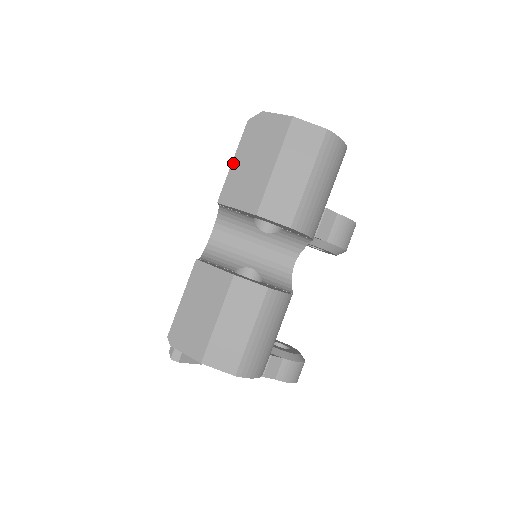
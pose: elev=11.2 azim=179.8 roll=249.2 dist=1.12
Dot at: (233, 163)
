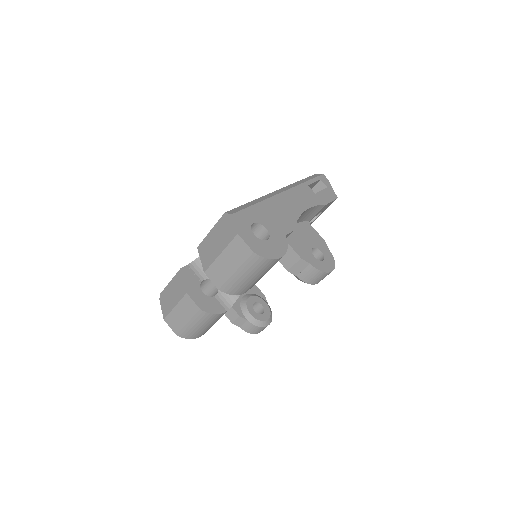
Dot at: (210, 232)
